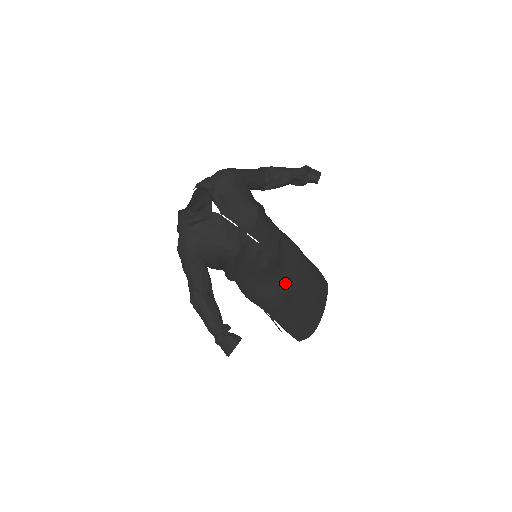
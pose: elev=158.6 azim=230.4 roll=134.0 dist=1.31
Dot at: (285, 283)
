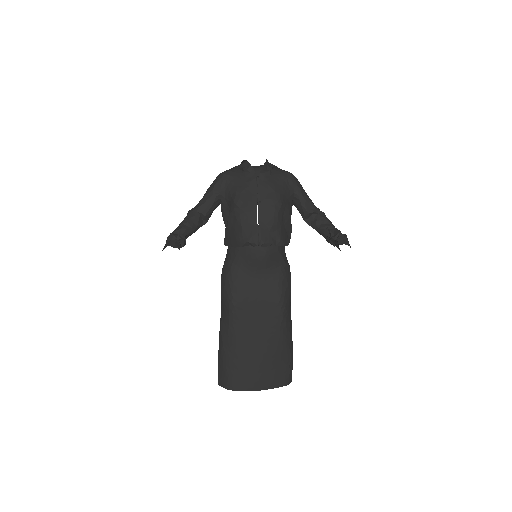
Dot at: (250, 293)
